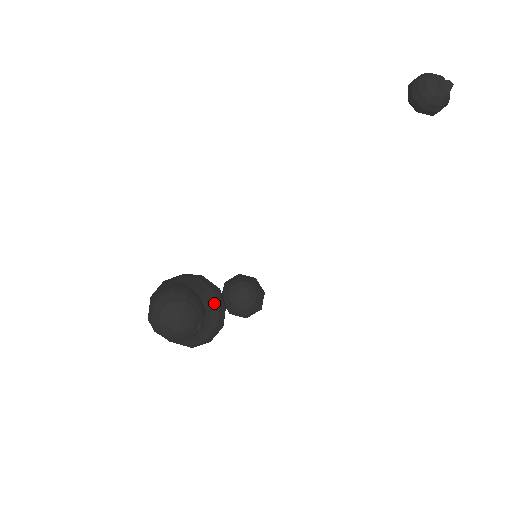
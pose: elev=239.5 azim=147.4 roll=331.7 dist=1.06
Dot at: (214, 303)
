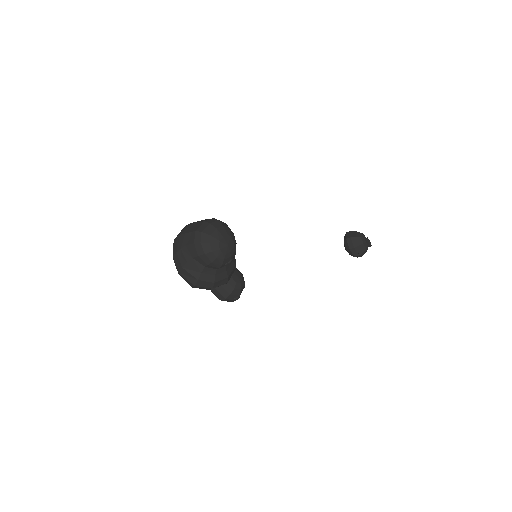
Dot at: (234, 258)
